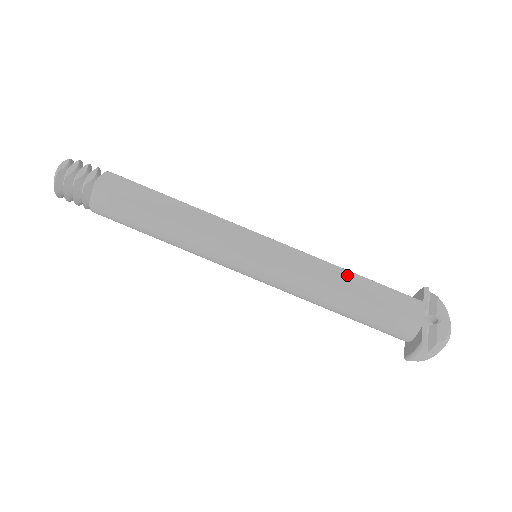
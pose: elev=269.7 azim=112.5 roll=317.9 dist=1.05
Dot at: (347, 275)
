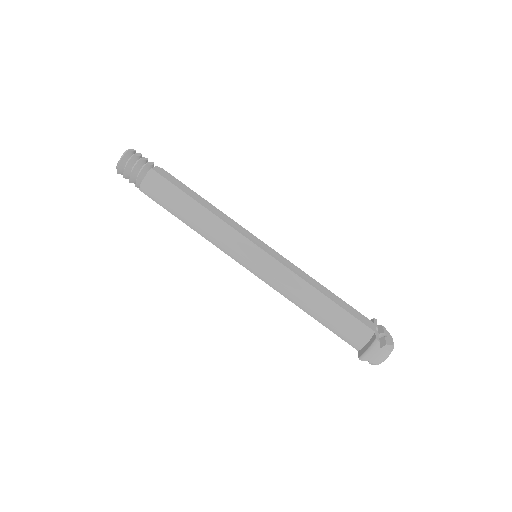
Dot at: (322, 286)
